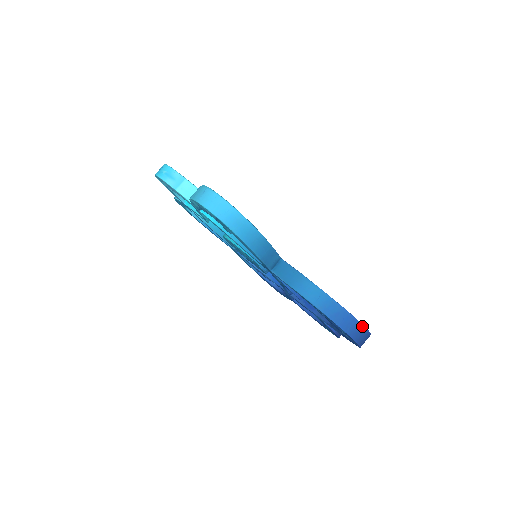
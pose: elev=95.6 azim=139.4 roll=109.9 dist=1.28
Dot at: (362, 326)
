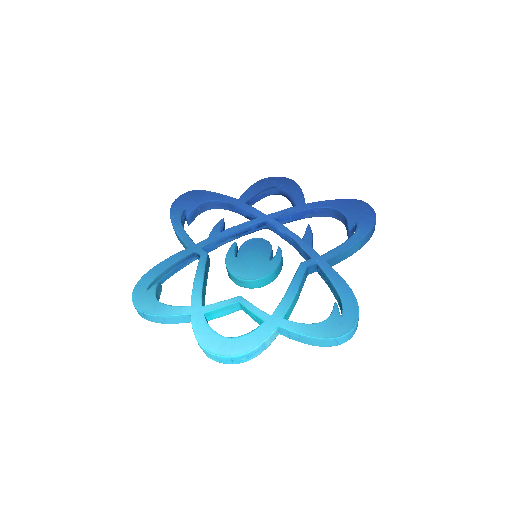
Dot at: occluded
